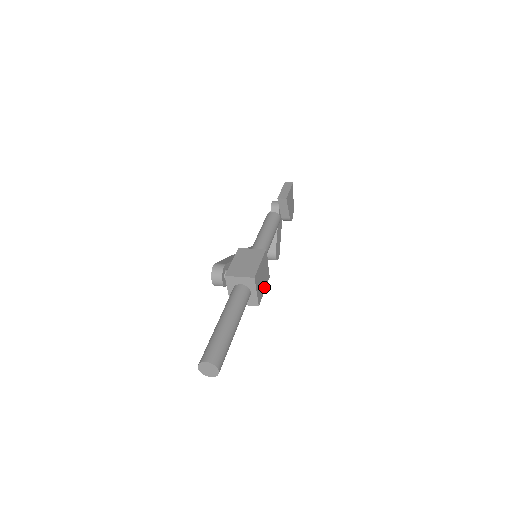
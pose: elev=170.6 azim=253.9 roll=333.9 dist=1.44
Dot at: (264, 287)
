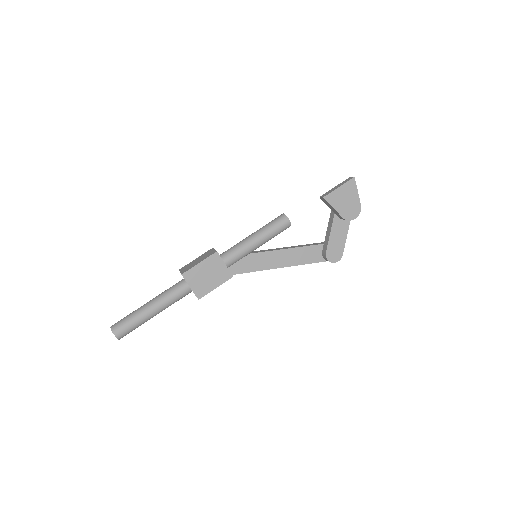
Dot at: (215, 285)
